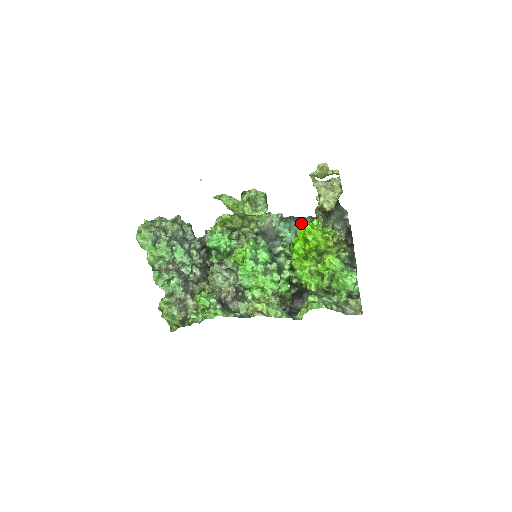
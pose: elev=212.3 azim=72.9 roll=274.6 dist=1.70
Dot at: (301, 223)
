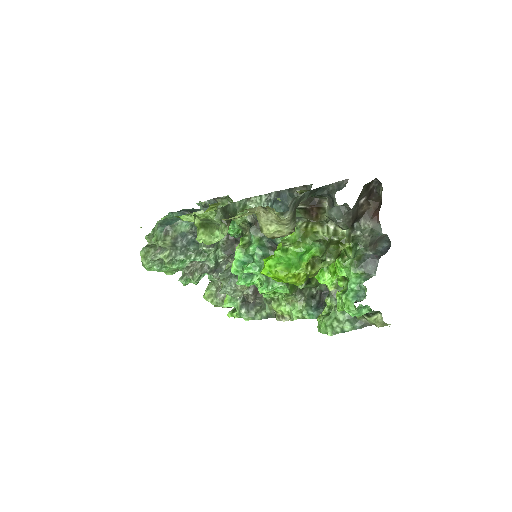
Dot at: occluded
